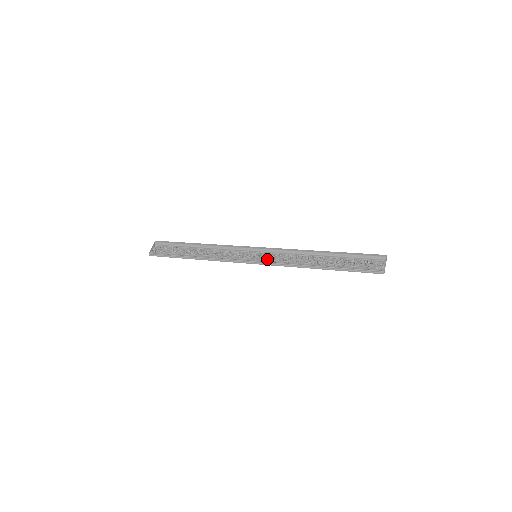
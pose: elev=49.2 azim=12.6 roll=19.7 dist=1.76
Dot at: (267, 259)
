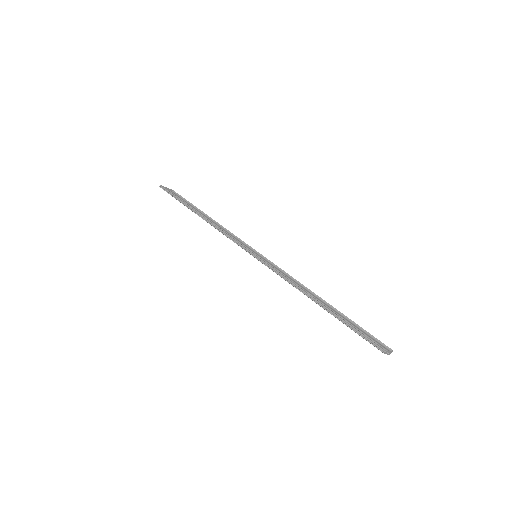
Dot at: occluded
